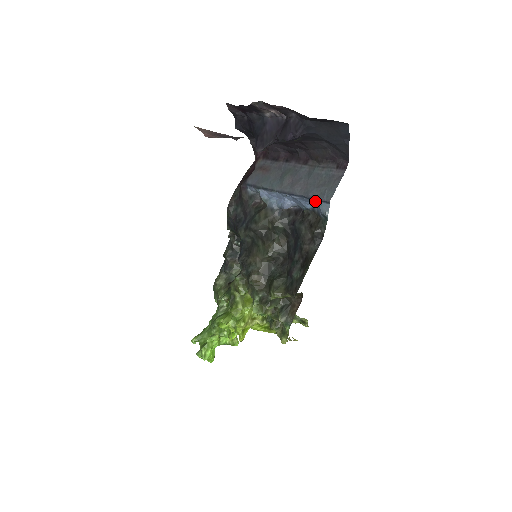
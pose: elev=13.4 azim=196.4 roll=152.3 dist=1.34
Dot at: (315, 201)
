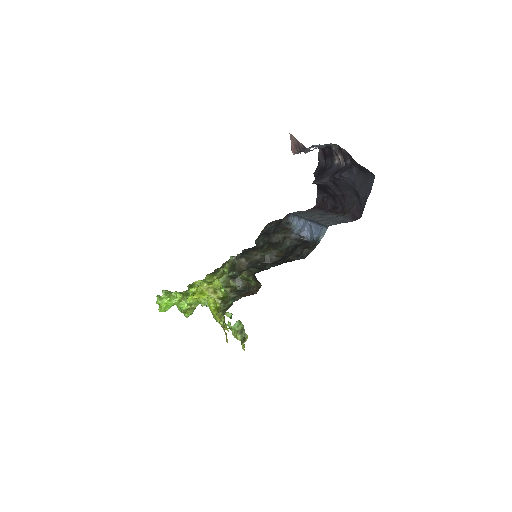
Dot at: (321, 226)
